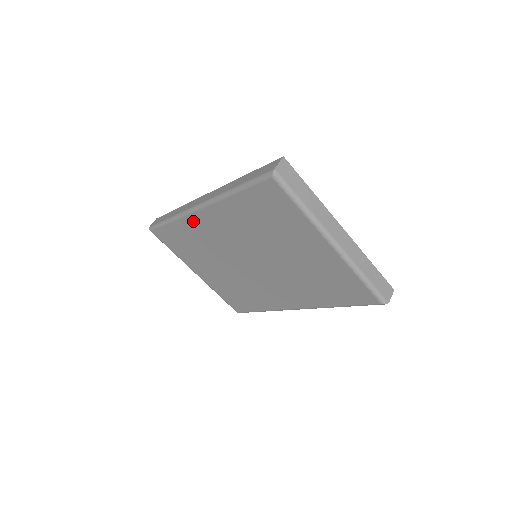
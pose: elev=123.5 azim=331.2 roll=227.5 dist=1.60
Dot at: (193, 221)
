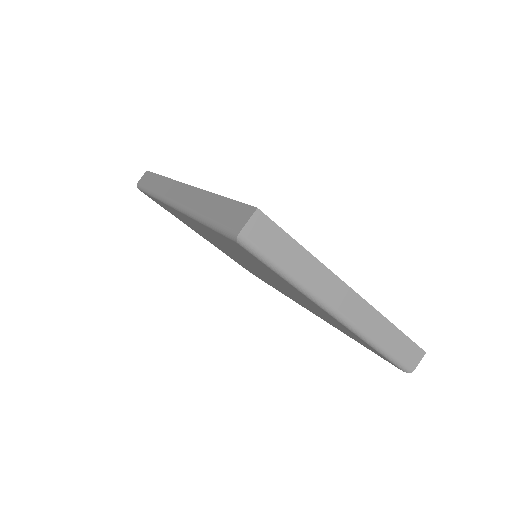
Dot at: (173, 210)
